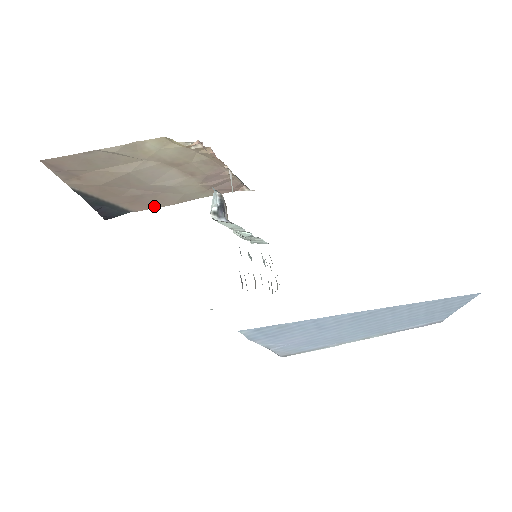
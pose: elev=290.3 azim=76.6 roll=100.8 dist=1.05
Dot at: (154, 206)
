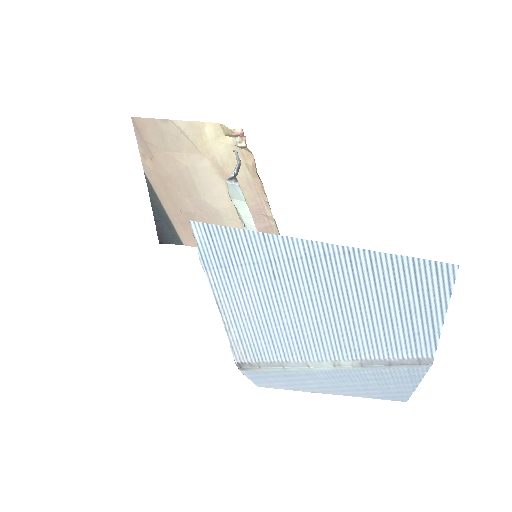
Dot at: occluded
